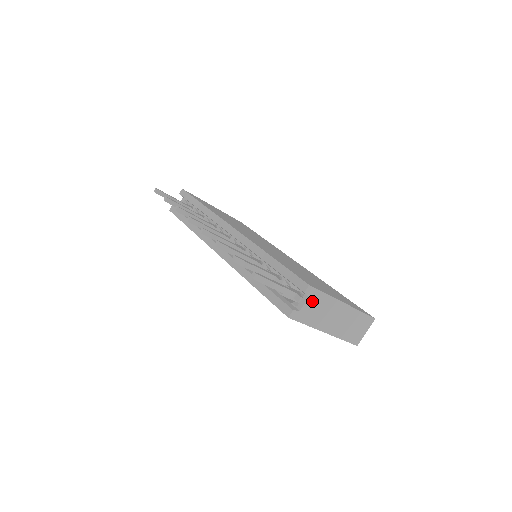
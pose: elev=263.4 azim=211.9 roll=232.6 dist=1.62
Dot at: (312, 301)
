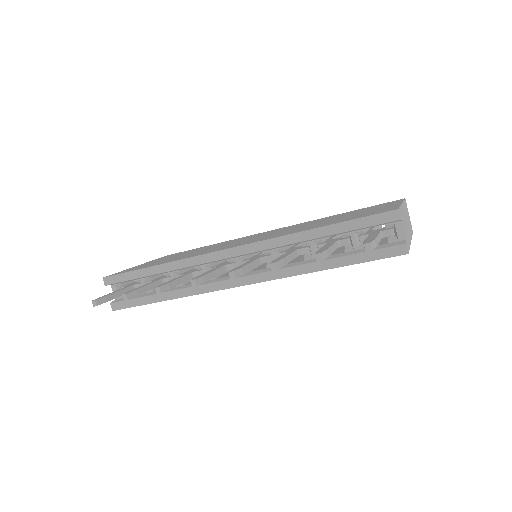
Dot at: (402, 222)
